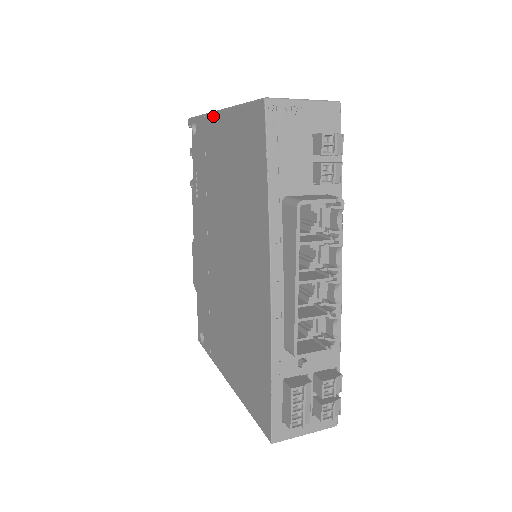
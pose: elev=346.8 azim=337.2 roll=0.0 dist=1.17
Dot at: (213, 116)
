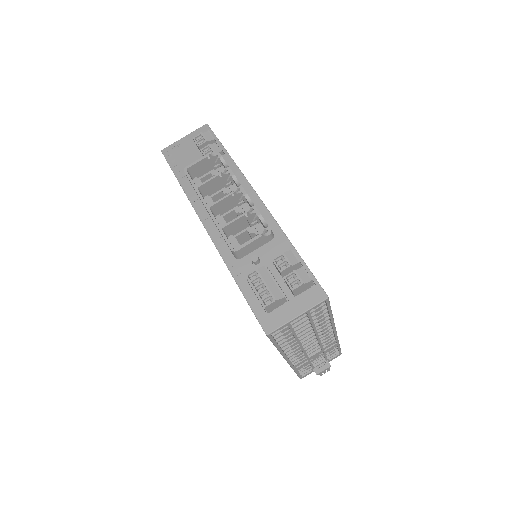
Dot at: occluded
